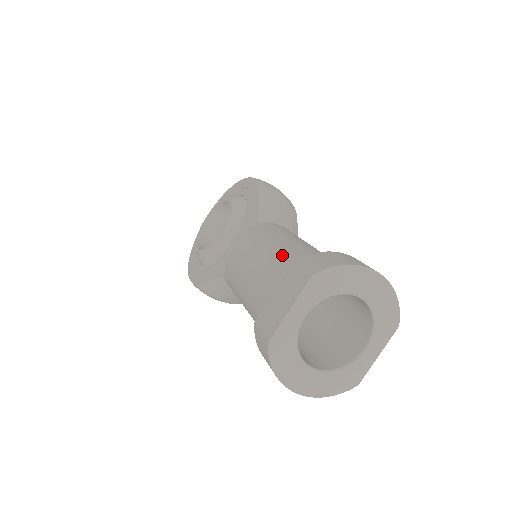
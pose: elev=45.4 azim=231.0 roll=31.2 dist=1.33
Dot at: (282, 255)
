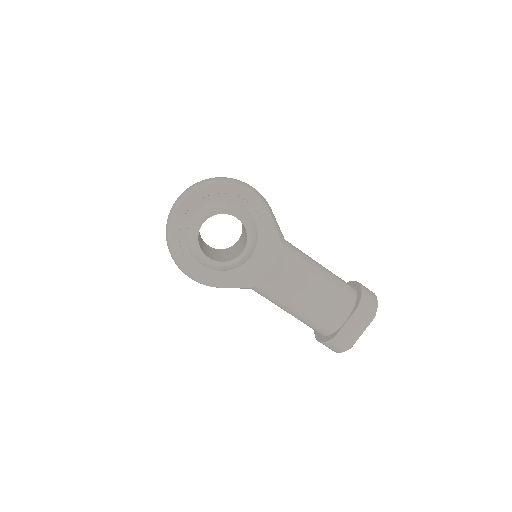
Dot at: (334, 292)
